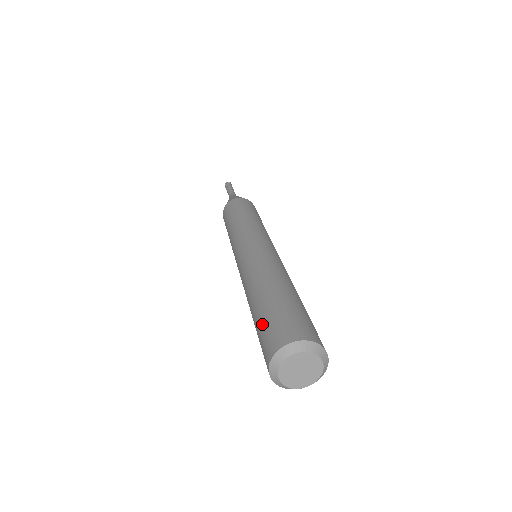
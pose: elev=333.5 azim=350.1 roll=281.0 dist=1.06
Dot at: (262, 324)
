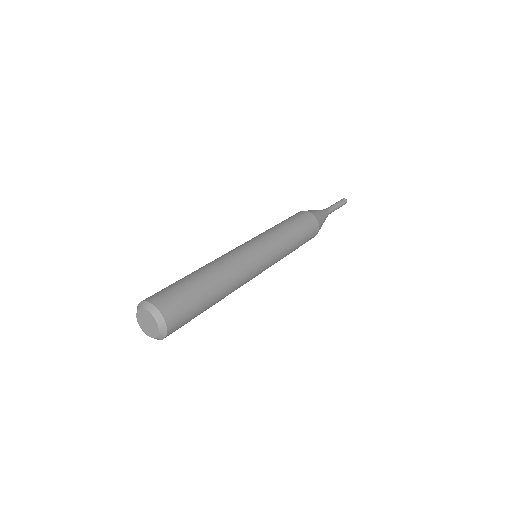
Dot at: occluded
